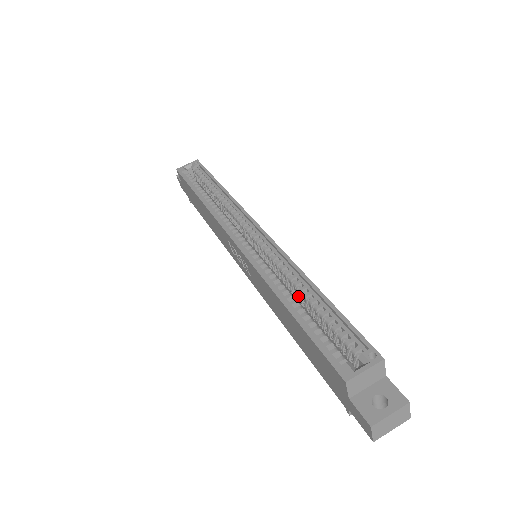
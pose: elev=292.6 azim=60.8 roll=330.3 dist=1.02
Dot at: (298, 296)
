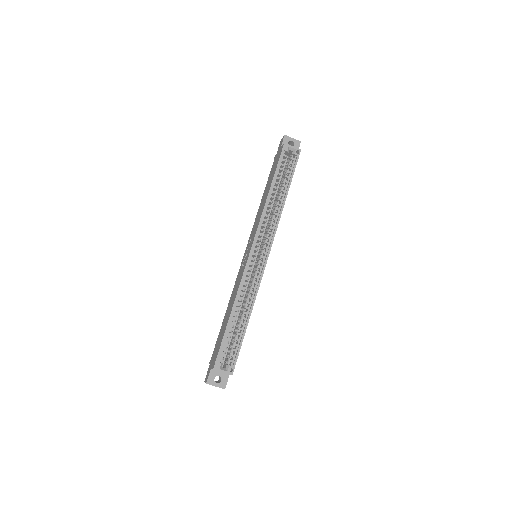
Dot at: occluded
